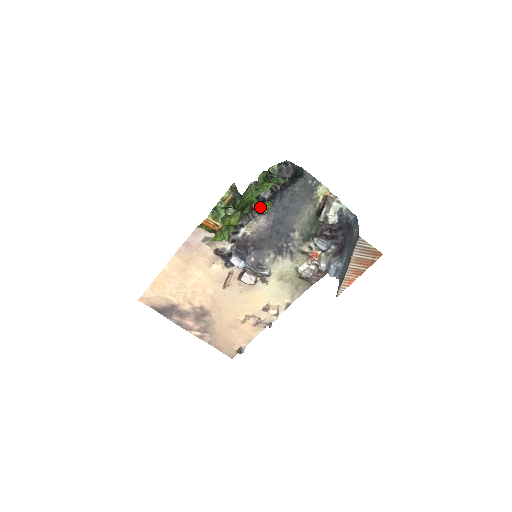
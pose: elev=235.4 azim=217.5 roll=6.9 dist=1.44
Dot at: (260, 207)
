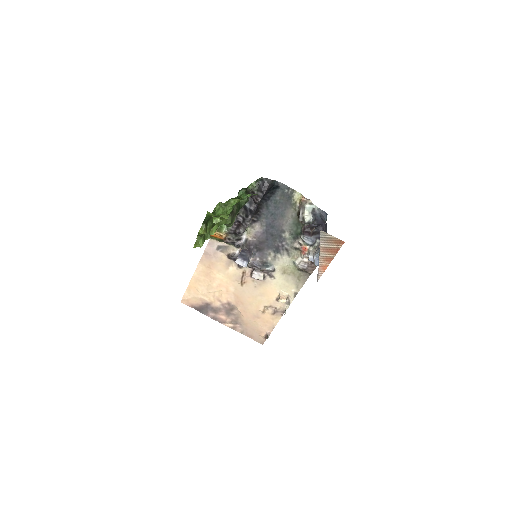
Dot at: (214, 219)
